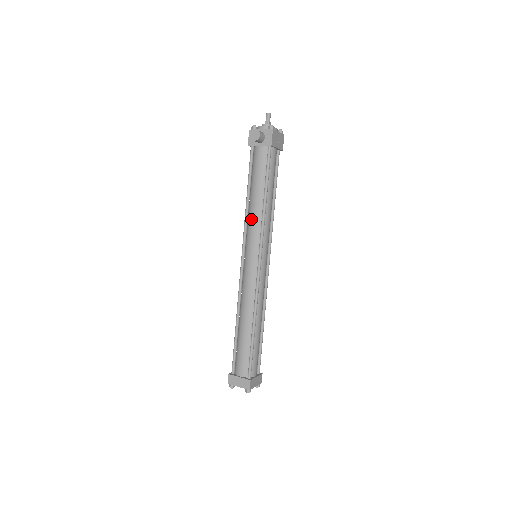
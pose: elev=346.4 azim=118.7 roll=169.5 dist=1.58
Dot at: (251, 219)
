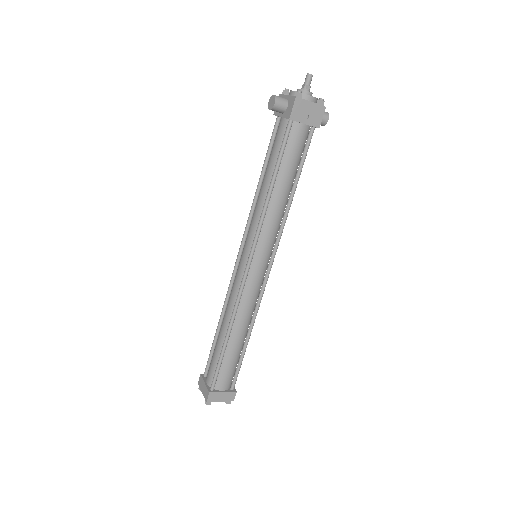
Dot at: (255, 209)
